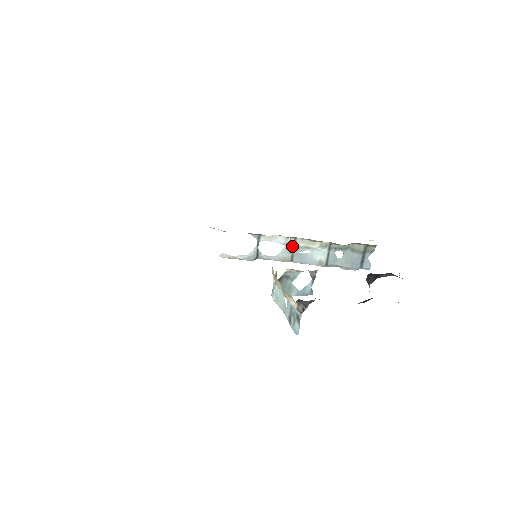
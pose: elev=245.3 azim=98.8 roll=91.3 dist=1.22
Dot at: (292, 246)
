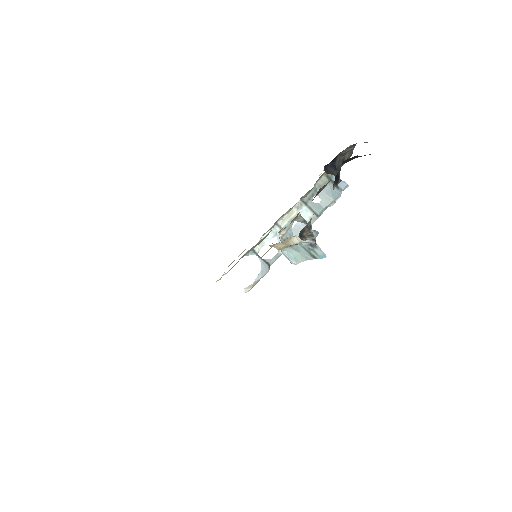
Dot at: occluded
